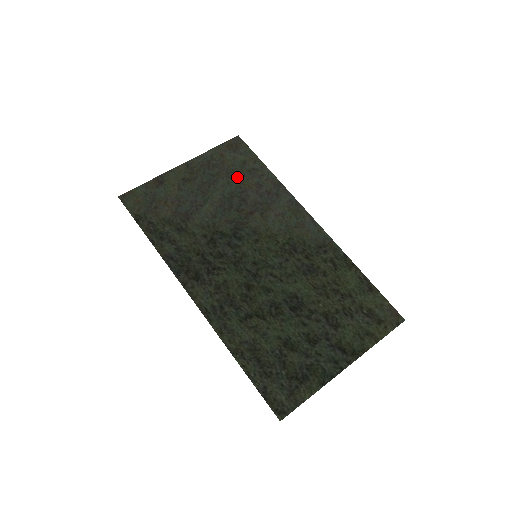
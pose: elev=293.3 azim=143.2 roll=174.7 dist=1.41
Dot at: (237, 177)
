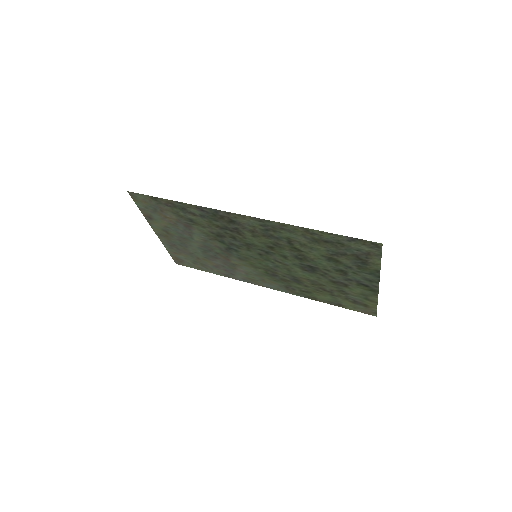
Dot at: (198, 257)
